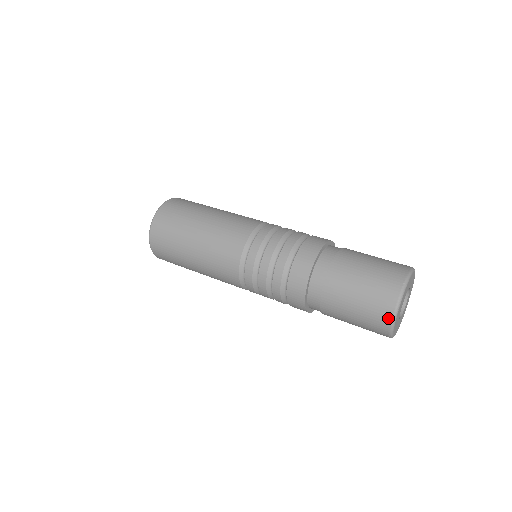
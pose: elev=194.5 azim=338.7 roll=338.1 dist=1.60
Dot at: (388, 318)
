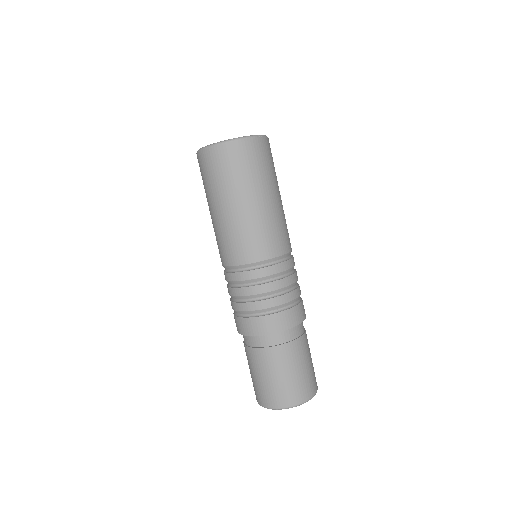
Dot at: occluded
